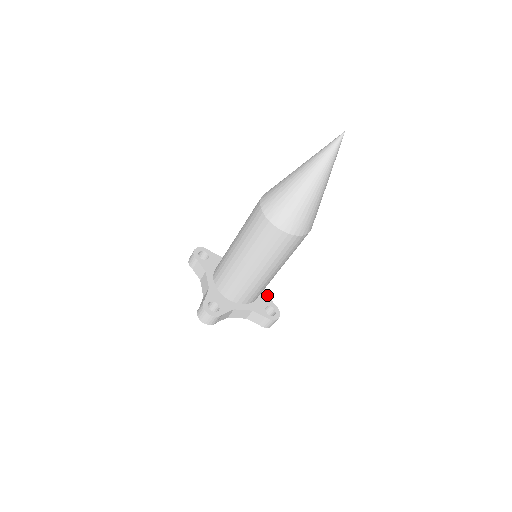
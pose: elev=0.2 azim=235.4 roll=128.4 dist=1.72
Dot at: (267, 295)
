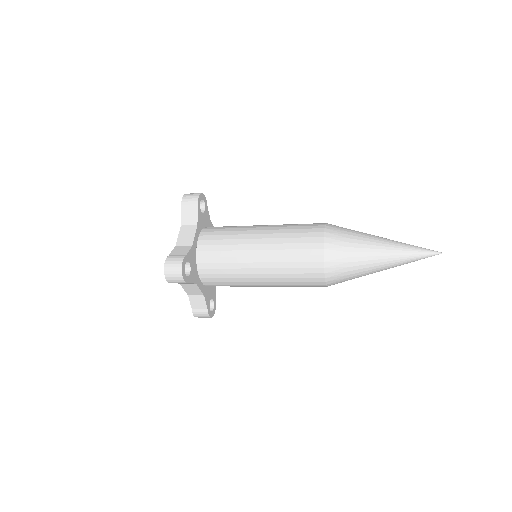
Dot at: occluded
